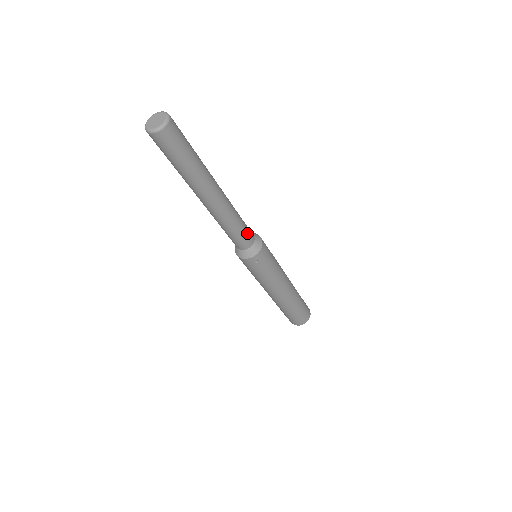
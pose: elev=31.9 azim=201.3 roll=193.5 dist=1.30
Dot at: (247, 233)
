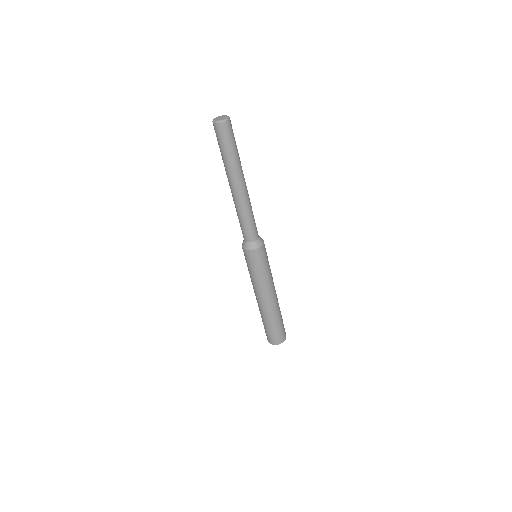
Dot at: (255, 225)
